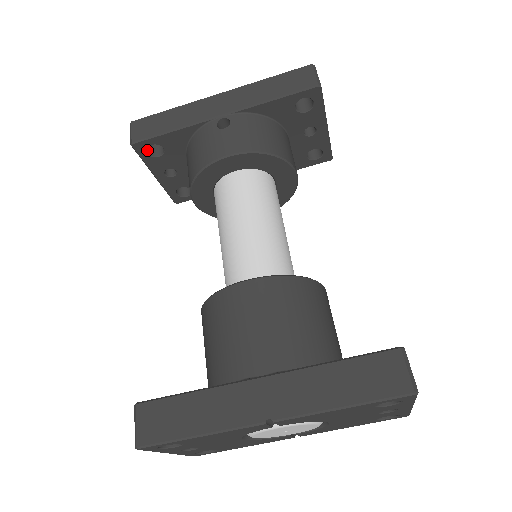
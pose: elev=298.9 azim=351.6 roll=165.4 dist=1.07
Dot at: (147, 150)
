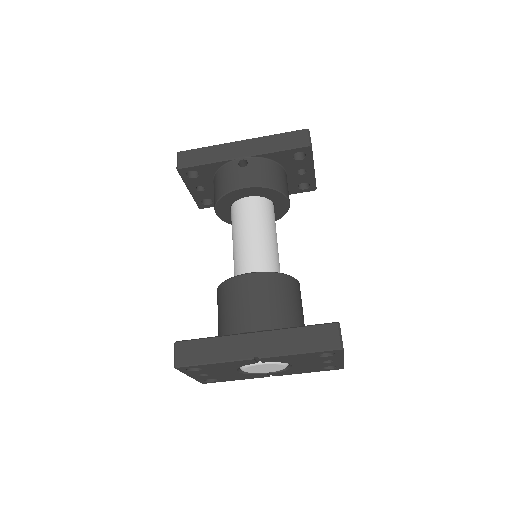
Dot at: (187, 173)
